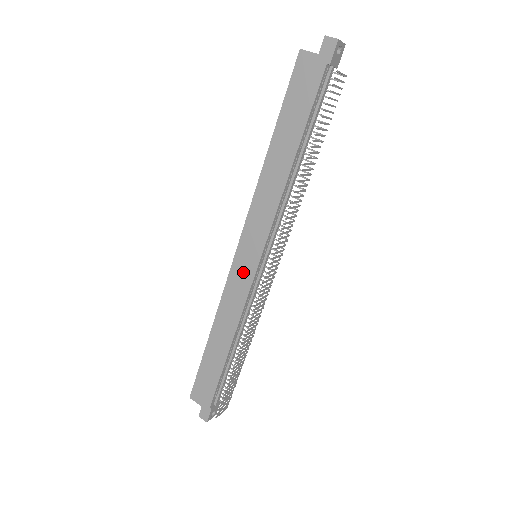
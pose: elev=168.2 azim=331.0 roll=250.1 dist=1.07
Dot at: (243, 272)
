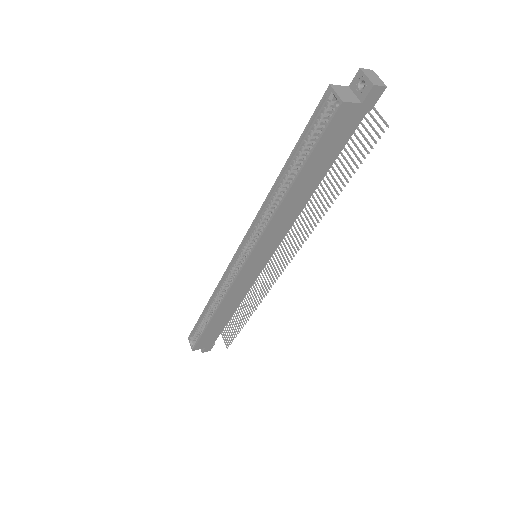
Dot at: (250, 274)
